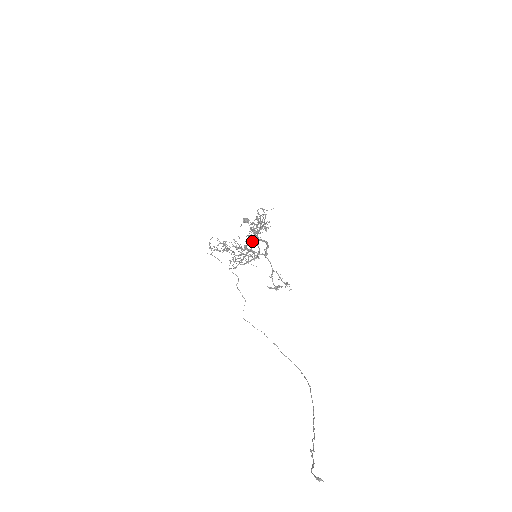
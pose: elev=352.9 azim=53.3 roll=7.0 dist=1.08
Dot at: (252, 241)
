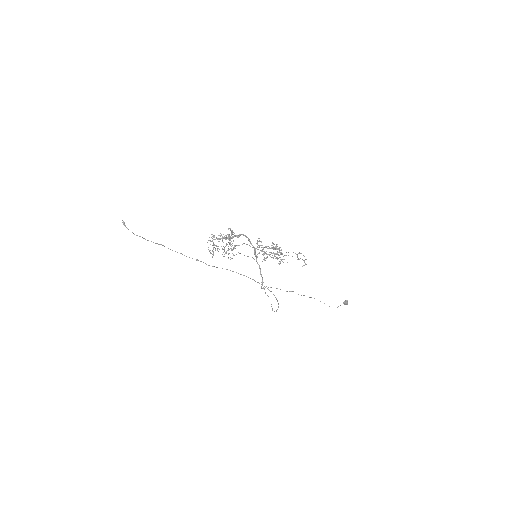
Dot at: (255, 251)
